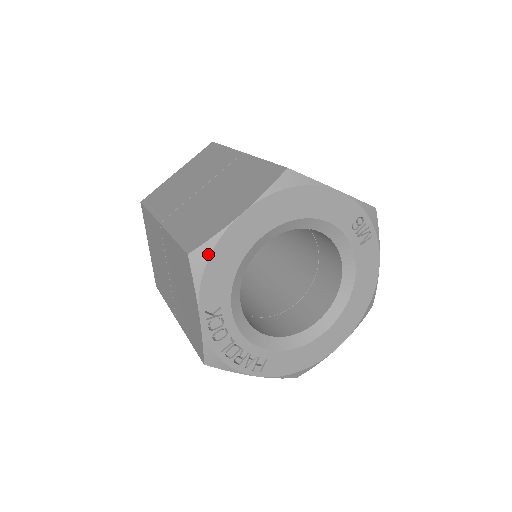
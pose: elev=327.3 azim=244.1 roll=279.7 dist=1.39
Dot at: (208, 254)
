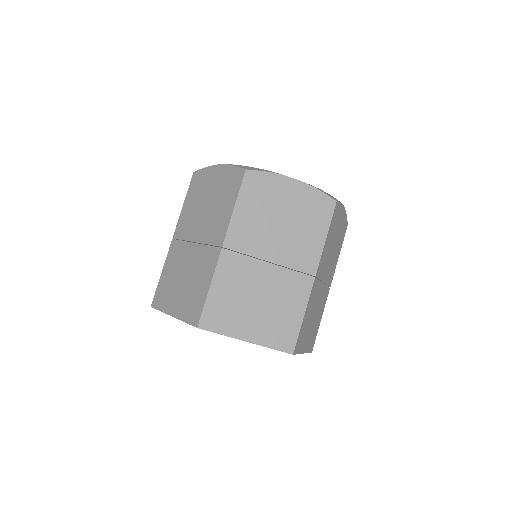
Dot at: occluded
